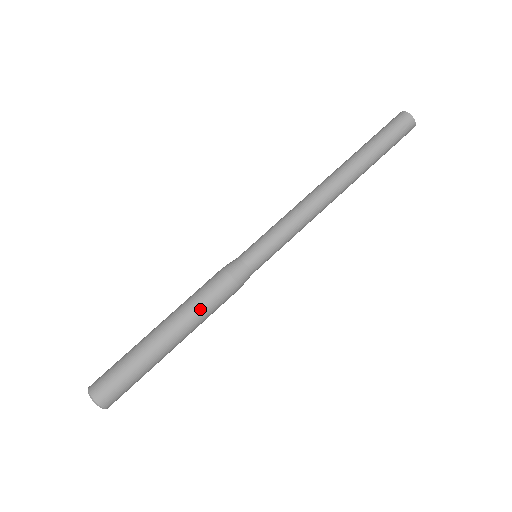
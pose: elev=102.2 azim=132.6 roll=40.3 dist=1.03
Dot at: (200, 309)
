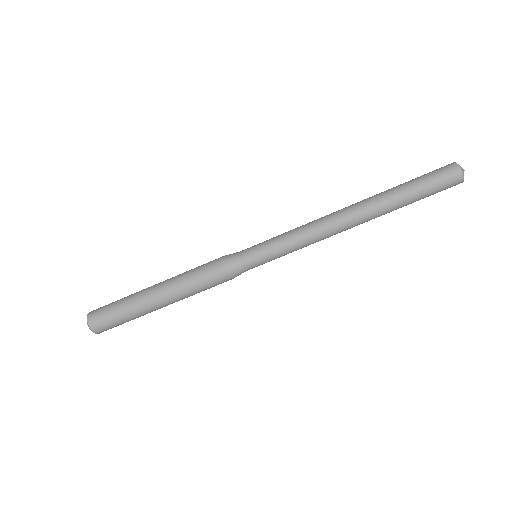
Dot at: (190, 285)
